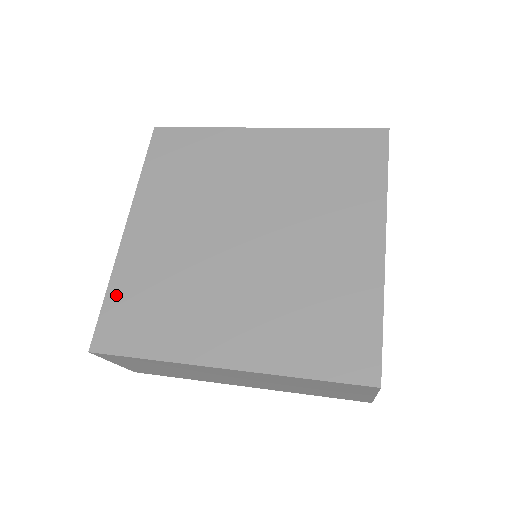
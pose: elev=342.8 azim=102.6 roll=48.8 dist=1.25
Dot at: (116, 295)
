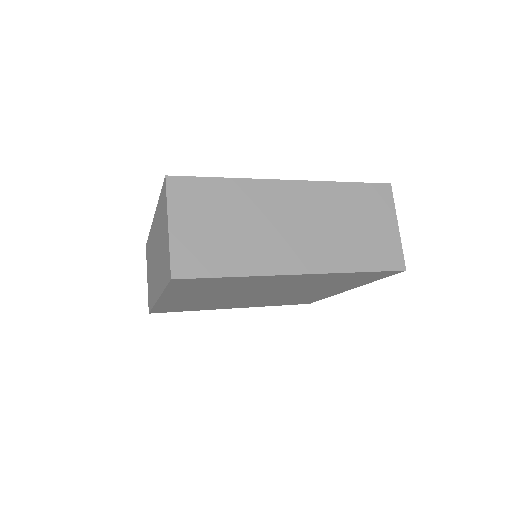
Dot at: occluded
